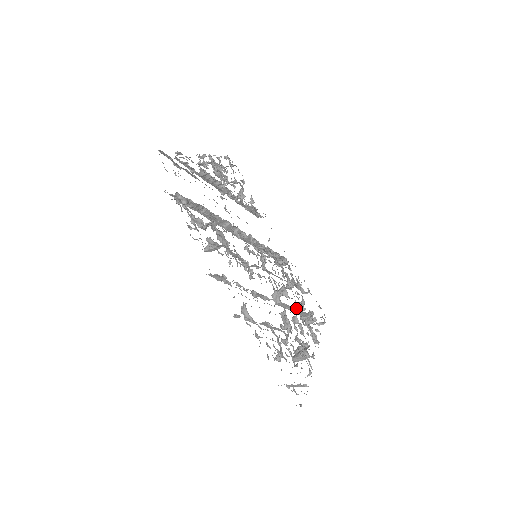
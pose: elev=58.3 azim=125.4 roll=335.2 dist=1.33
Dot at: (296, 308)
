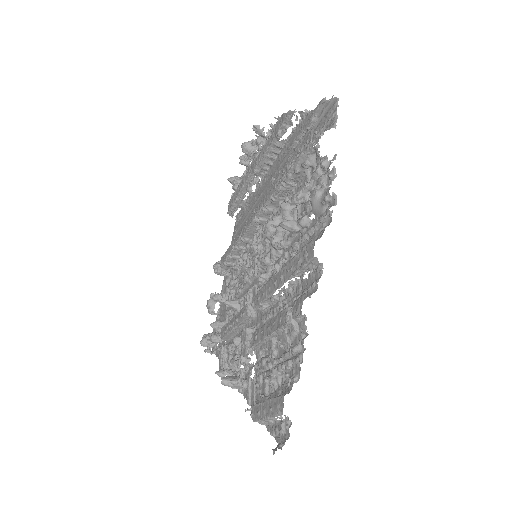
Dot at: (214, 324)
